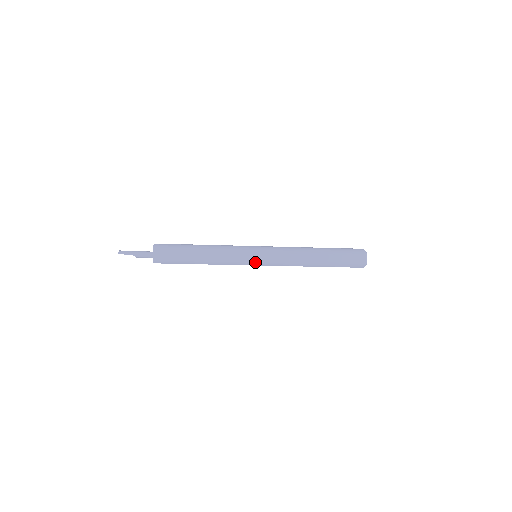
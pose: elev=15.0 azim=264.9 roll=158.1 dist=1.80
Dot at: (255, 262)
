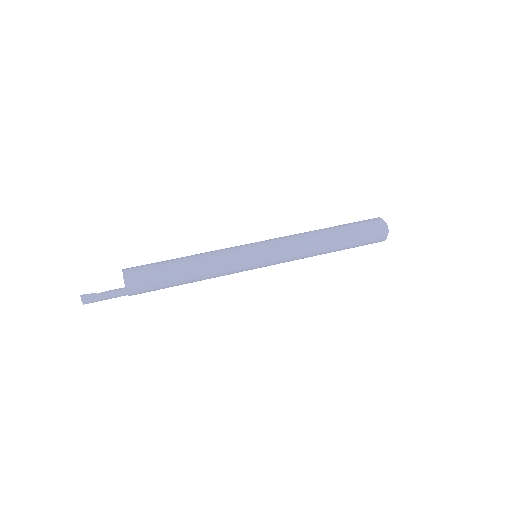
Dot at: occluded
